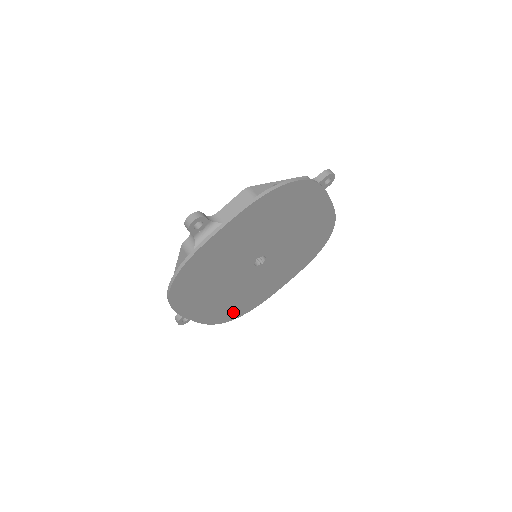
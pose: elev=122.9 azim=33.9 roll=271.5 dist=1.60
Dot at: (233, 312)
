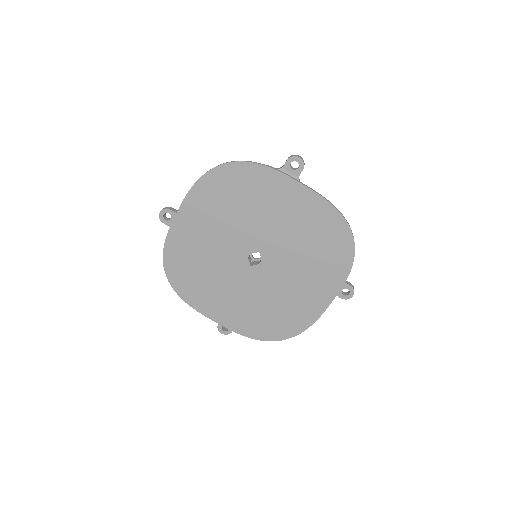
Dot at: (179, 269)
